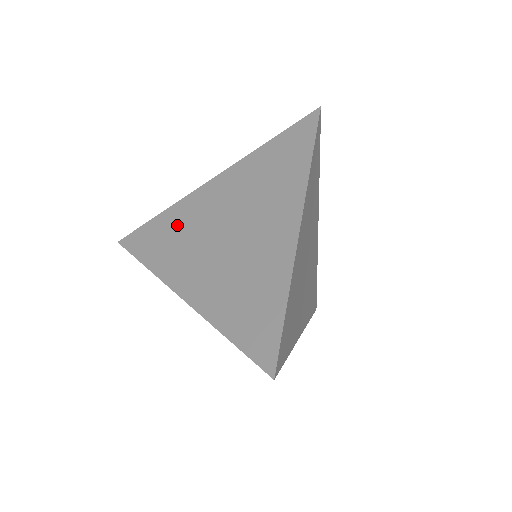
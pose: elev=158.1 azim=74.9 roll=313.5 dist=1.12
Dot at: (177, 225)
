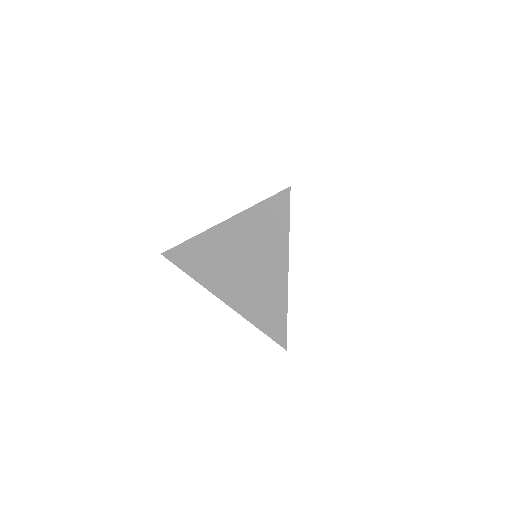
Dot at: (204, 253)
